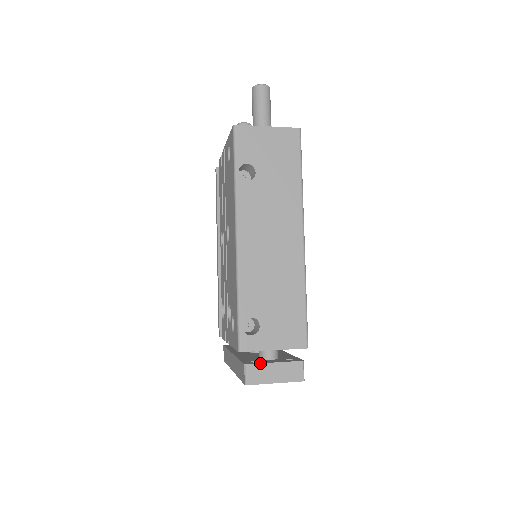
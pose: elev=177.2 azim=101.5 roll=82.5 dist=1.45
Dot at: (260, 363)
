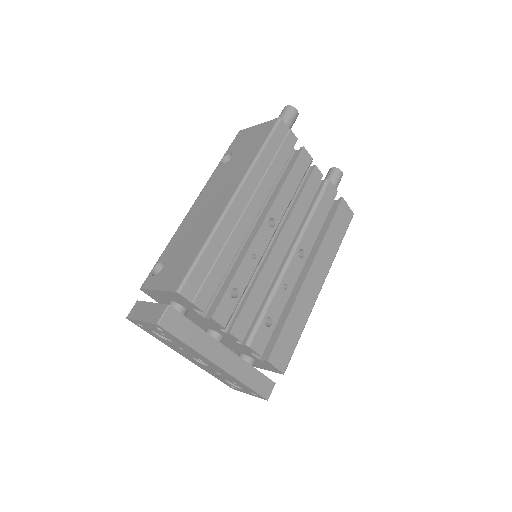
Dot at: (144, 301)
